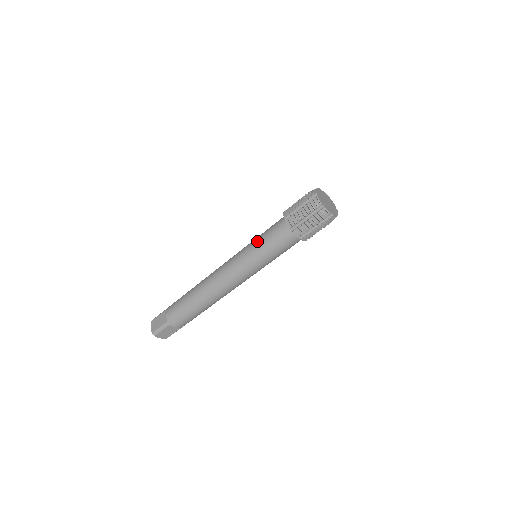
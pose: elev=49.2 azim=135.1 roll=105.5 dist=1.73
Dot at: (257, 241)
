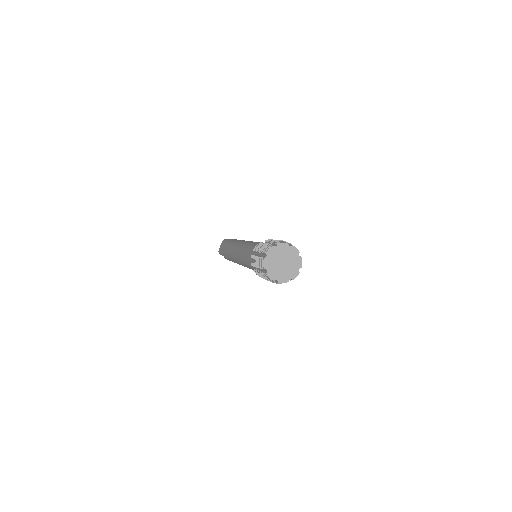
Dot at: (247, 250)
